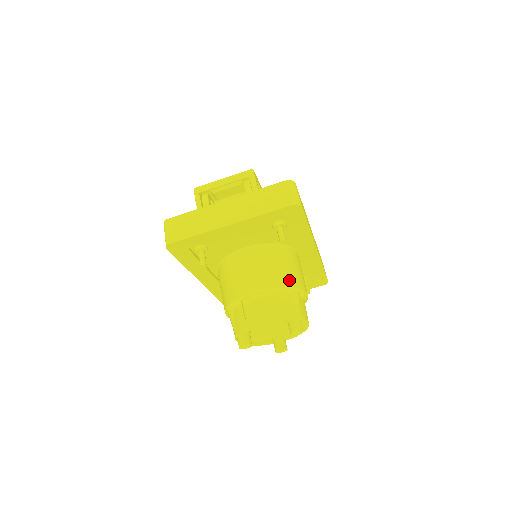
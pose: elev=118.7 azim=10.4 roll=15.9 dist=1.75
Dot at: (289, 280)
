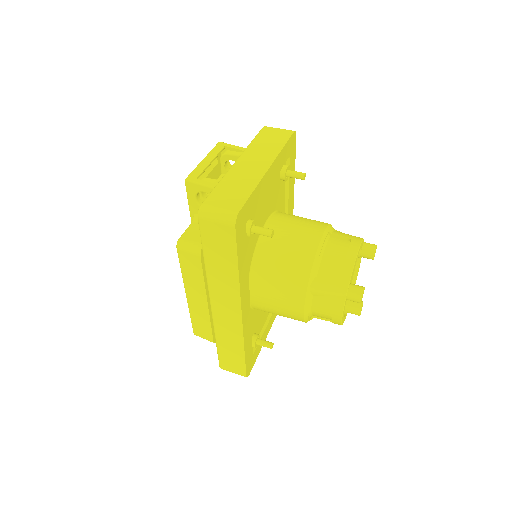
Dot at: occluded
